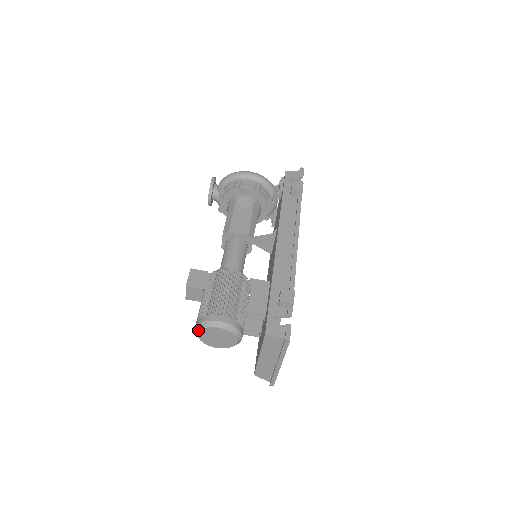
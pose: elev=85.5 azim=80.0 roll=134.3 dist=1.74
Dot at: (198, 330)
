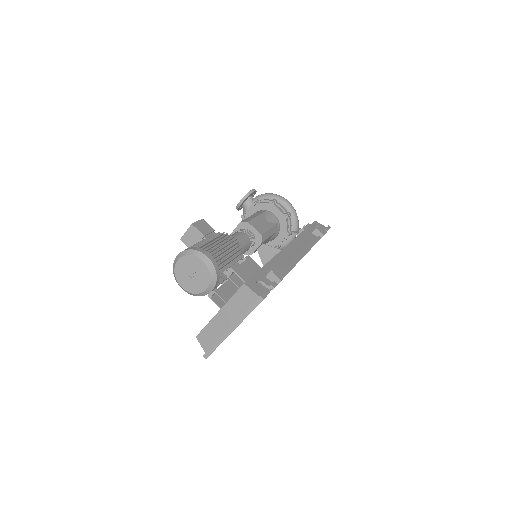
Dot at: (182, 255)
